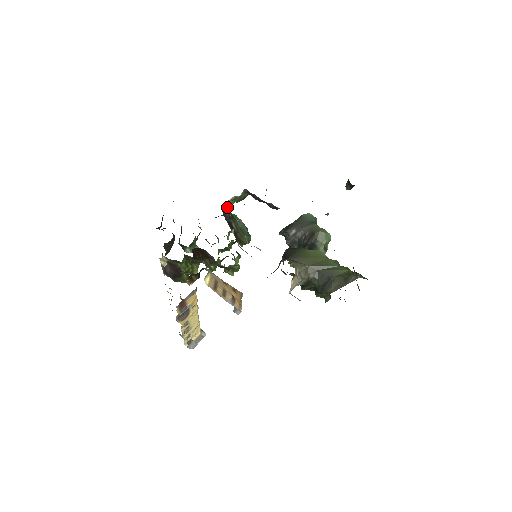
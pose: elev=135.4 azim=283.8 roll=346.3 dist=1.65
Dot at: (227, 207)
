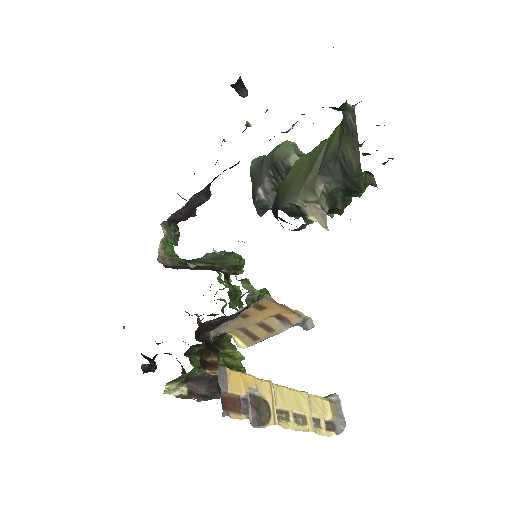
Dot at: (167, 259)
